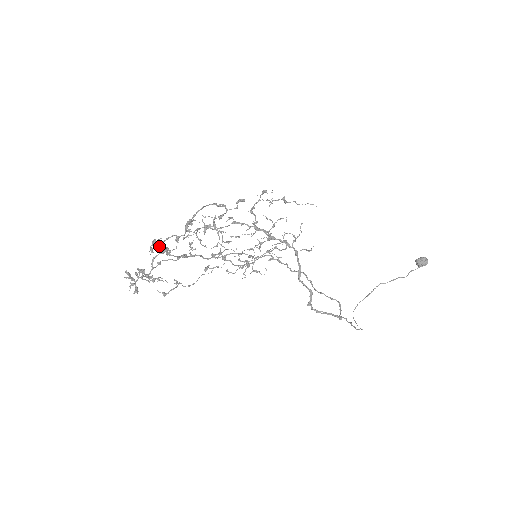
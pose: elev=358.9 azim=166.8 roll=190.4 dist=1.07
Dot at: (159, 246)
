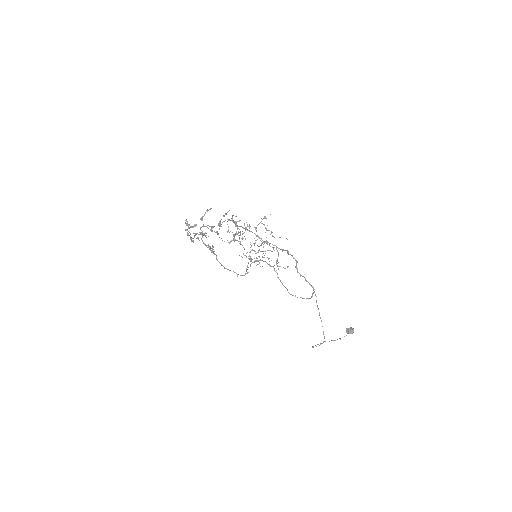
Dot at: occluded
